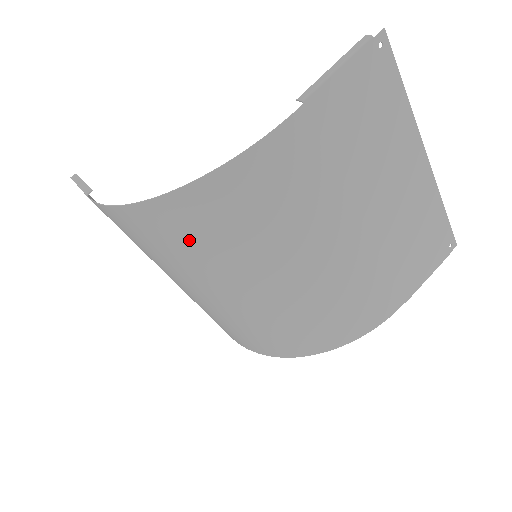
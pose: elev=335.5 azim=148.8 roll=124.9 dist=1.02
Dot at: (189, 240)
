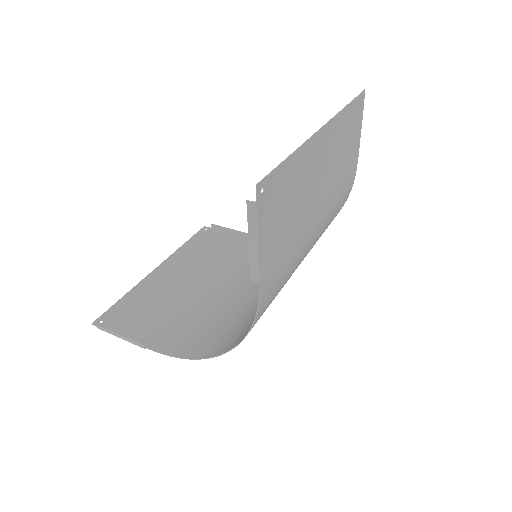
Dot at: (239, 326)
